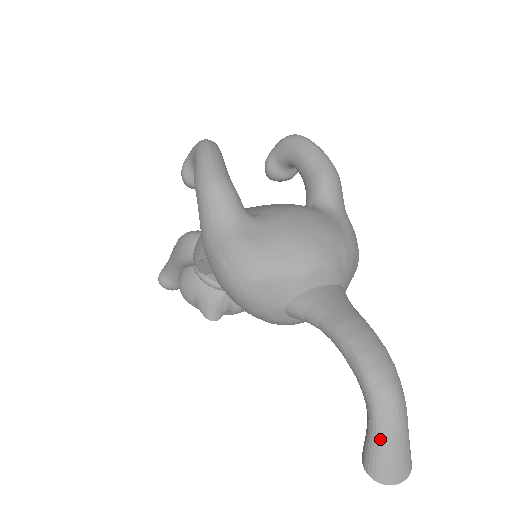
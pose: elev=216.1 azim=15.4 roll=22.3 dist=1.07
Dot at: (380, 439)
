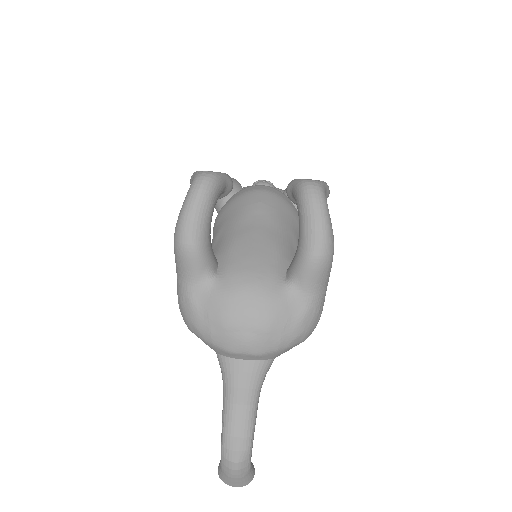
Dot at: (222, 472)
